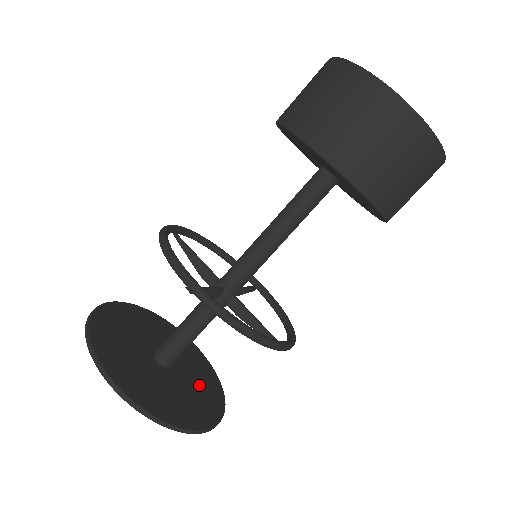
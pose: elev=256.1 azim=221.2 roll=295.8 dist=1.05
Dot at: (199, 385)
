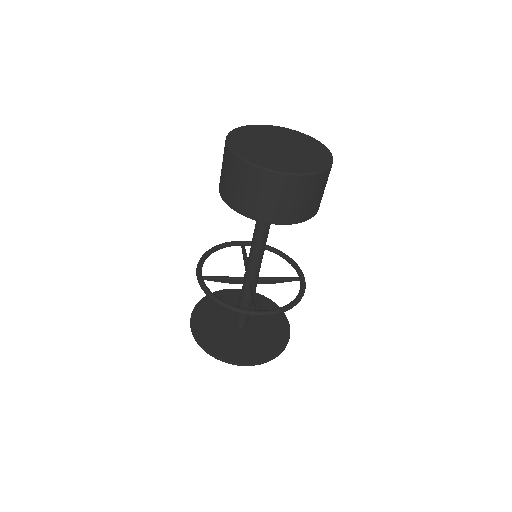
Dot at: occluded
